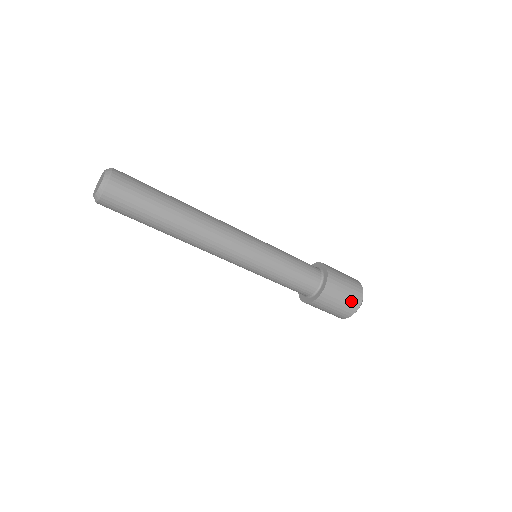
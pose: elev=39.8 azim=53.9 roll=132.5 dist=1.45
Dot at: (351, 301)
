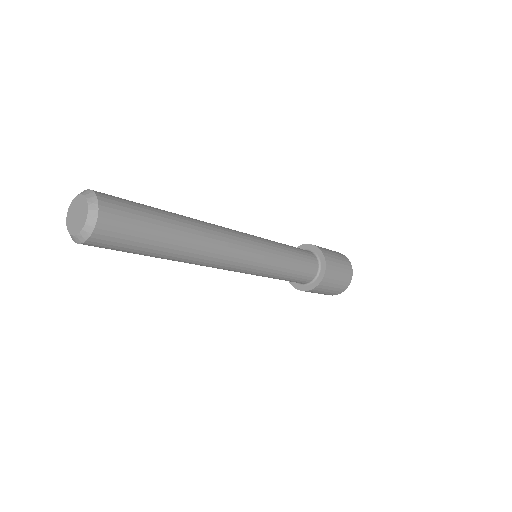
Dot at: (326, 294)
